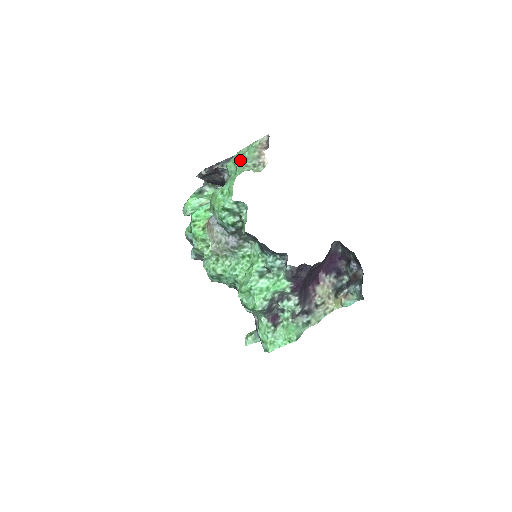
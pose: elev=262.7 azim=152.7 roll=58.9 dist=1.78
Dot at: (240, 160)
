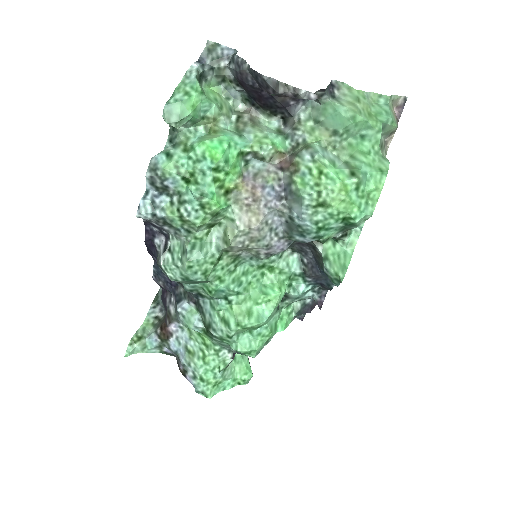
Dot at: occluded
